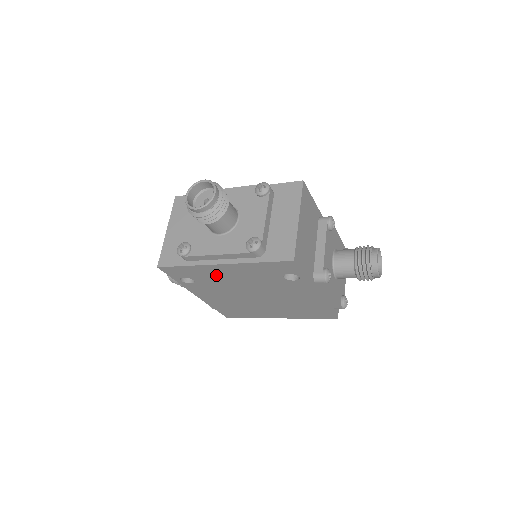
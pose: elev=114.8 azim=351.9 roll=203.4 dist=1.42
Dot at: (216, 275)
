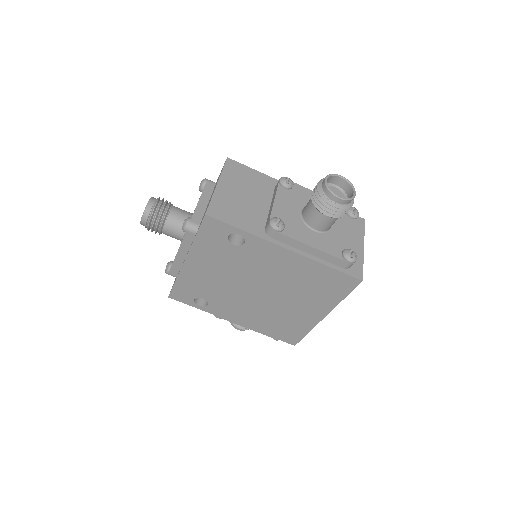
Dot at: (202, 279)
